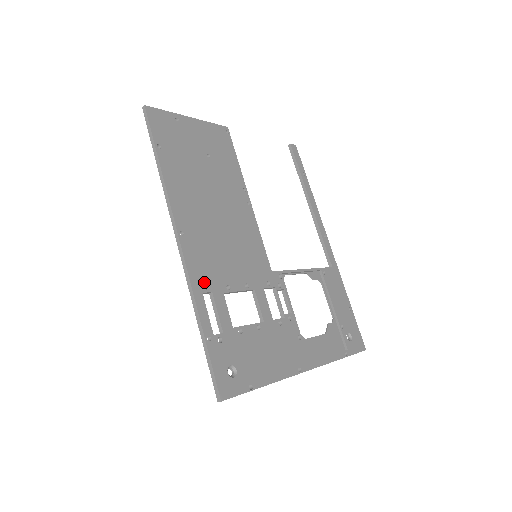
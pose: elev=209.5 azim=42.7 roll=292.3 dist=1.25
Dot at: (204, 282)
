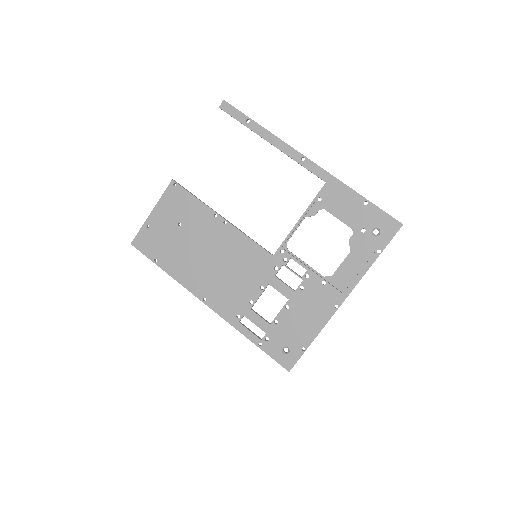
Dot at: (235, 315)
